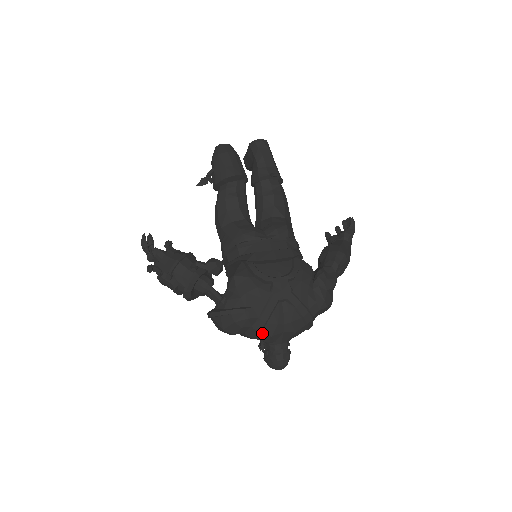
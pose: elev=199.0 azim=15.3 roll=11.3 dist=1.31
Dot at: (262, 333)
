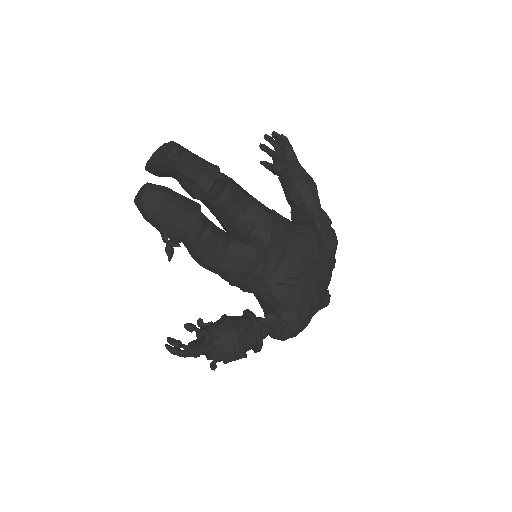
Dot at: occluded
